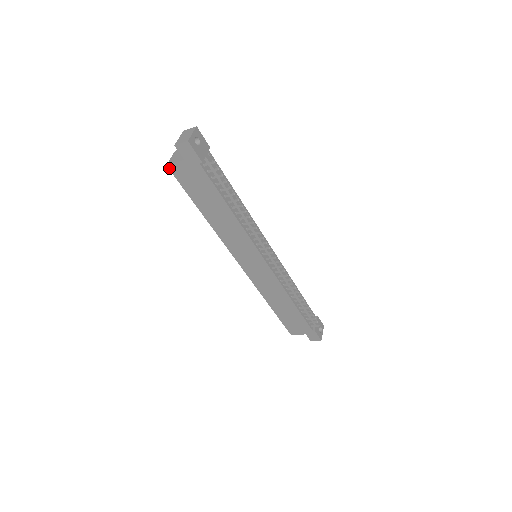
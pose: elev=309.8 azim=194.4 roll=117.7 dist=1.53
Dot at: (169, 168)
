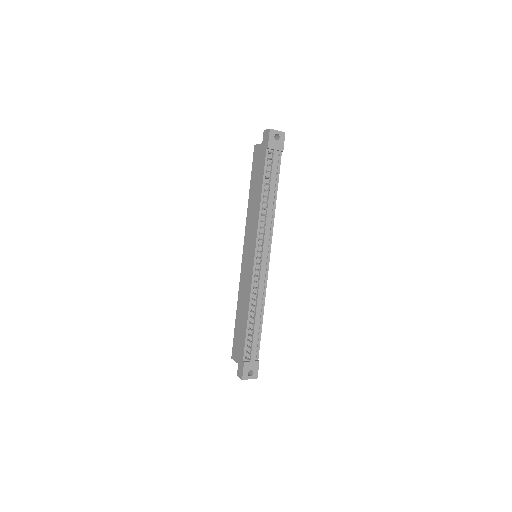
Dot at: (254, 147)
